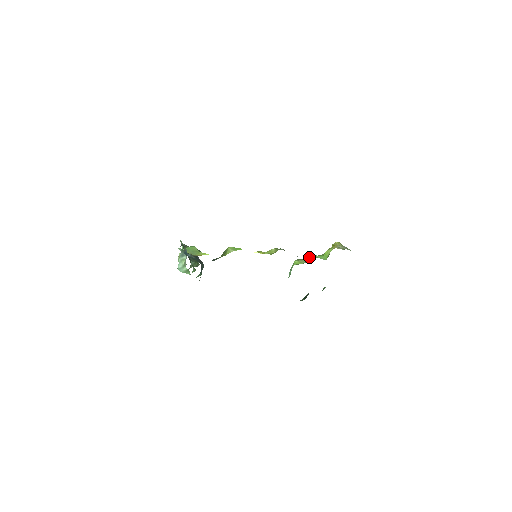
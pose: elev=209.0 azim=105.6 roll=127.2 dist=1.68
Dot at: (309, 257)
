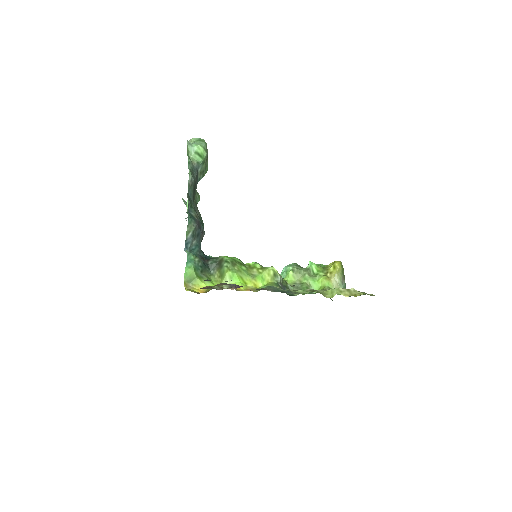
Dot at: (304, 274)
